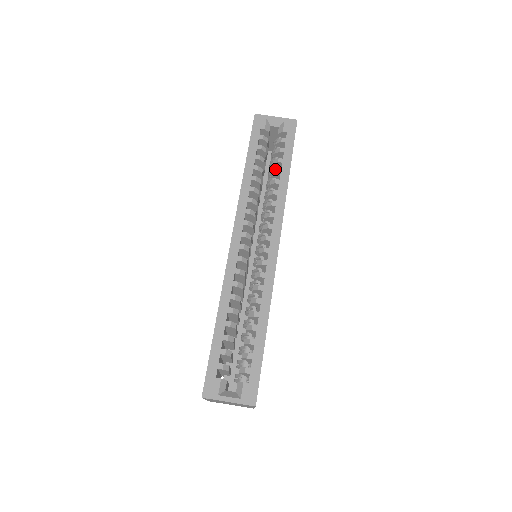
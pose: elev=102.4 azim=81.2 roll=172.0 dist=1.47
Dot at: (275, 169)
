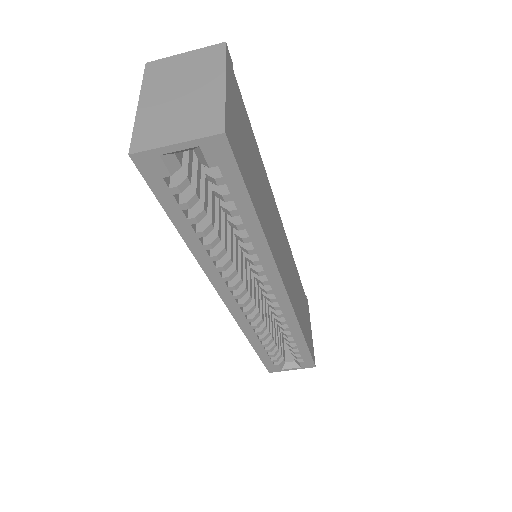
Dot at: (232, 225)
